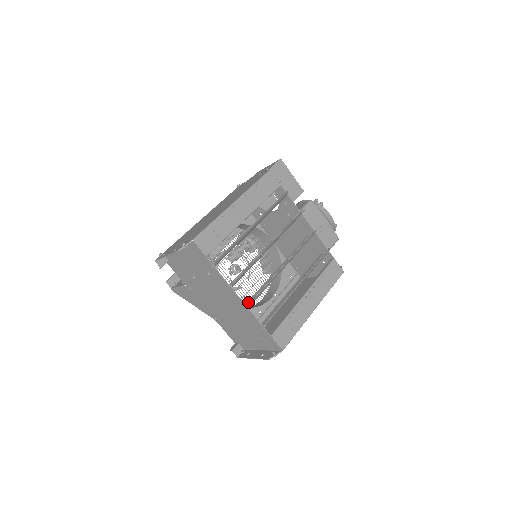
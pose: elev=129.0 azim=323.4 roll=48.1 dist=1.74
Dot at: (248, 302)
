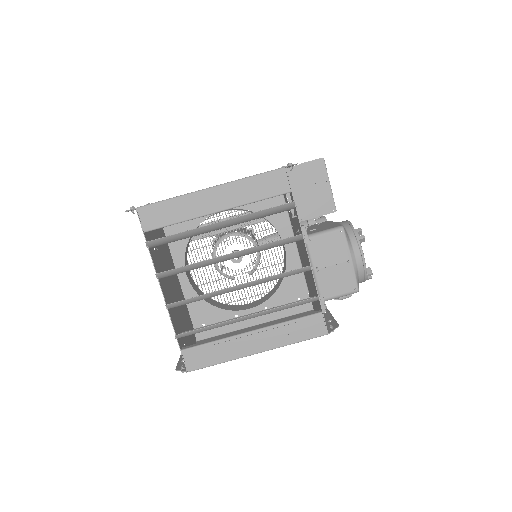
Dot at: occluded
